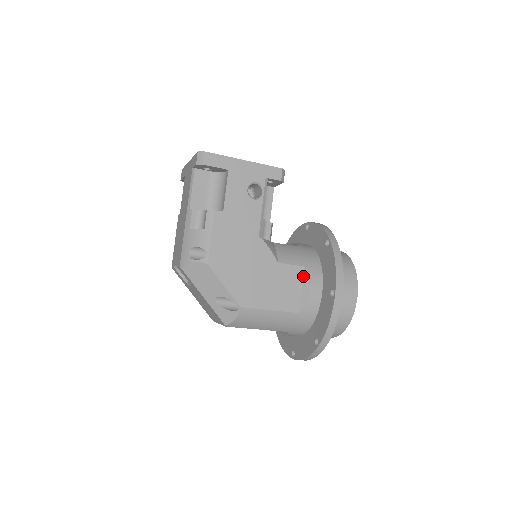
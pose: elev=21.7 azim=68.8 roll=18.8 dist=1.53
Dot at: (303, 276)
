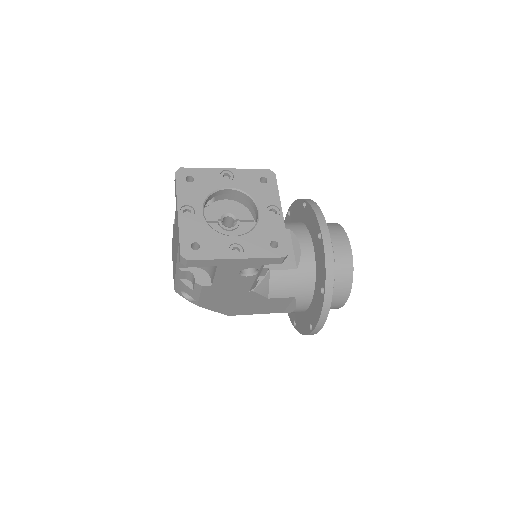
Dot at: (292, 301)
